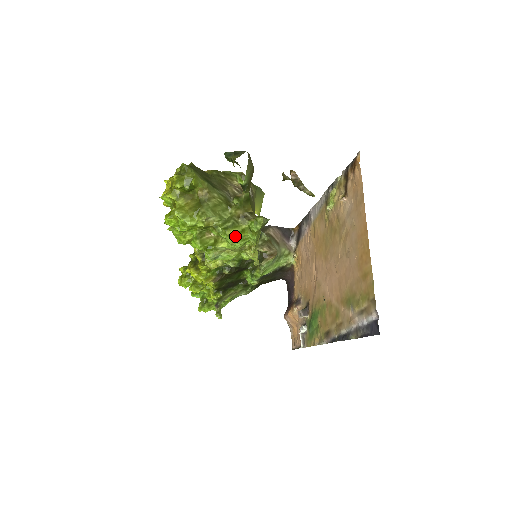
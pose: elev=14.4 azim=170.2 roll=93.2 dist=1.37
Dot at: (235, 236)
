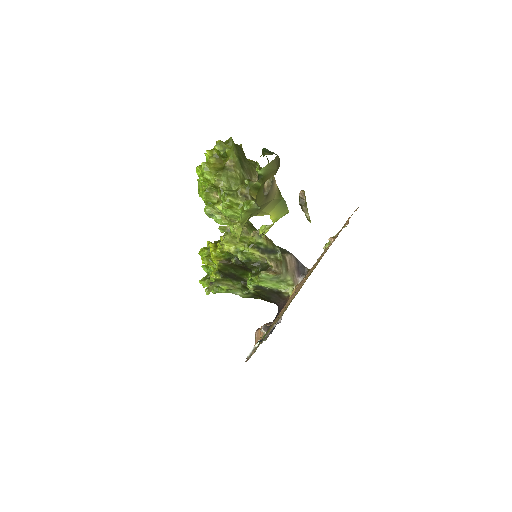
Dot at: (229, 203)
